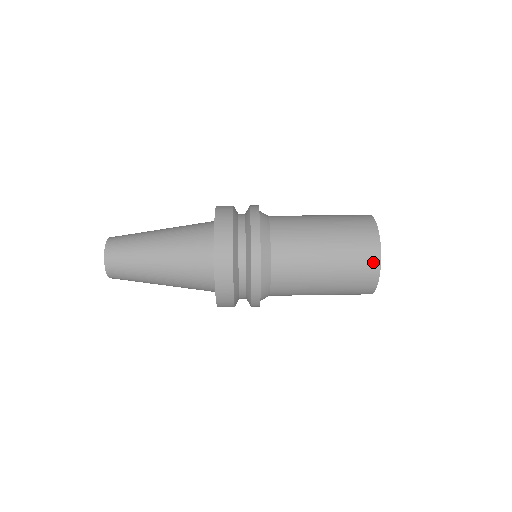
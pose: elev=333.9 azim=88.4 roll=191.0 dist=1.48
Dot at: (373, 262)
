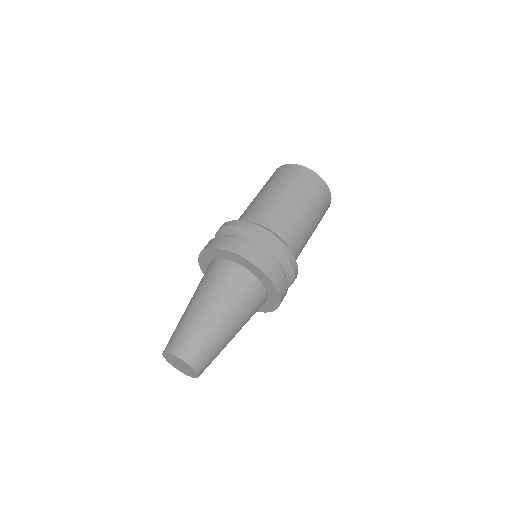
Dot at: (311, 175)
